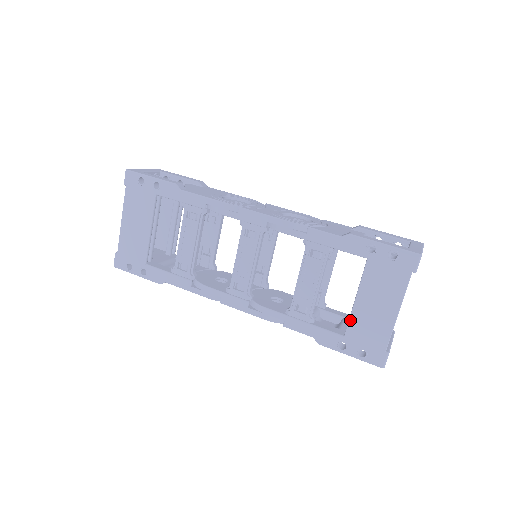
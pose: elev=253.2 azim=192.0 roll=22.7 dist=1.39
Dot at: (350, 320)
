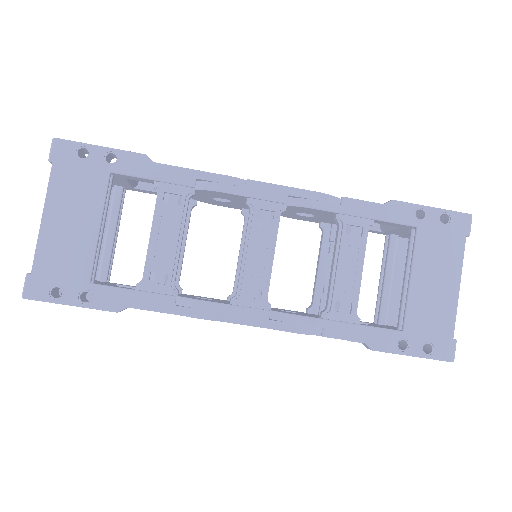
Dot at: (408, 308)
